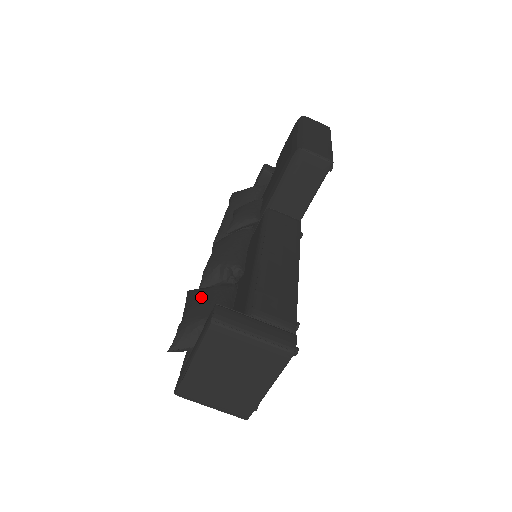
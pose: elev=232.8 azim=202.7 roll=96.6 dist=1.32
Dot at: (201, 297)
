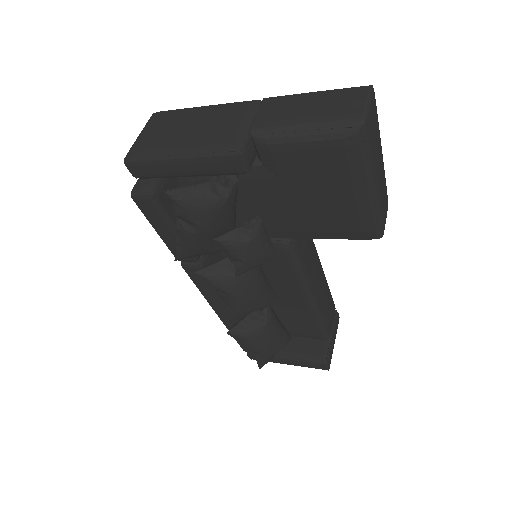
Dot at: (267, 341)
